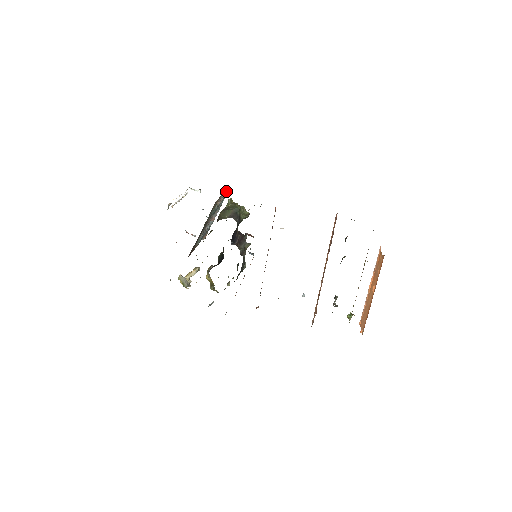
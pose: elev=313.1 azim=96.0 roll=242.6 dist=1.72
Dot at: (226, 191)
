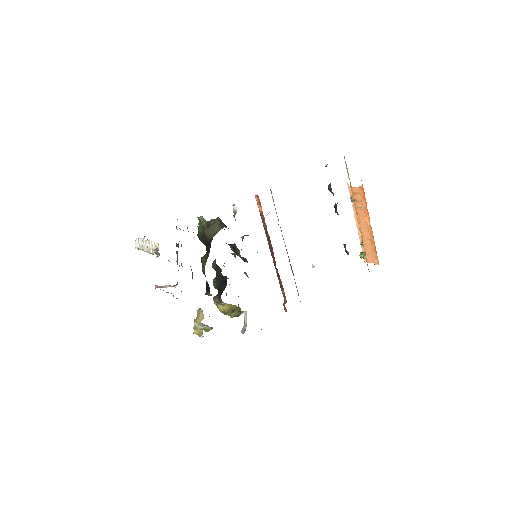
Dot at: occluded
